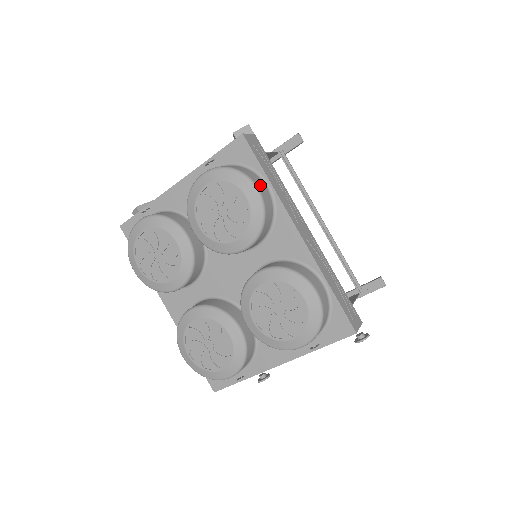
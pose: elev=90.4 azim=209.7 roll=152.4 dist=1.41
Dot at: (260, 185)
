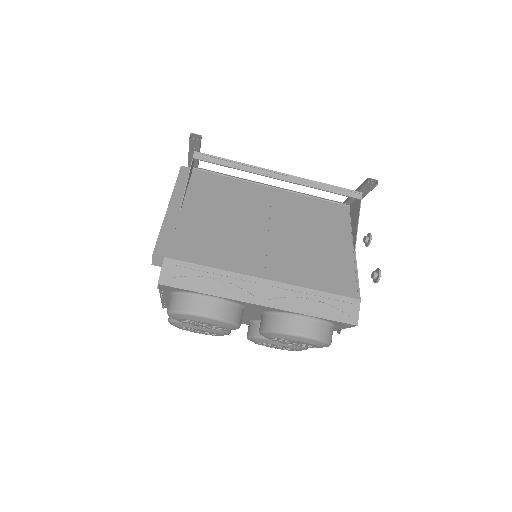
Dot at: (205, 308)
